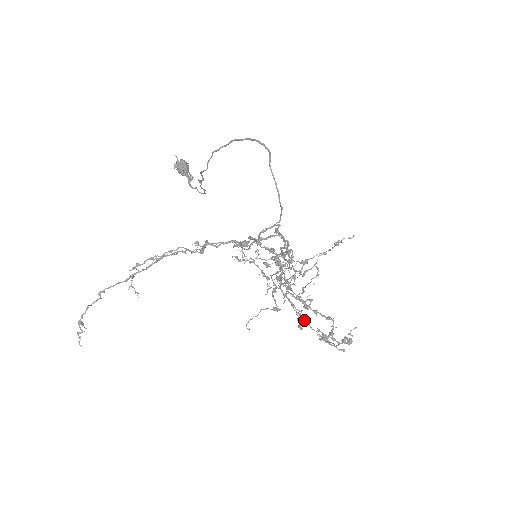
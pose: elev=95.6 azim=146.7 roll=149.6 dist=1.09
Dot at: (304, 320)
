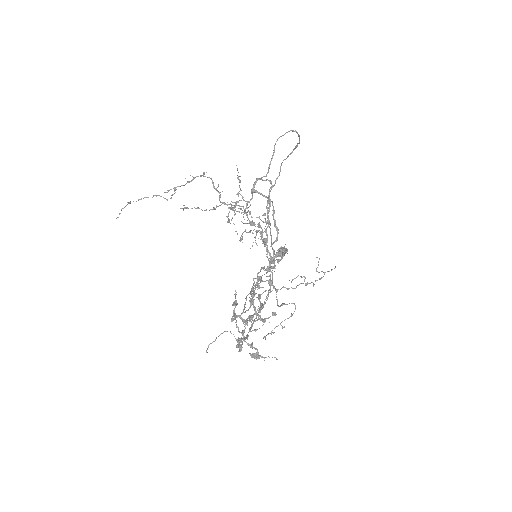
Dot at: occluded
